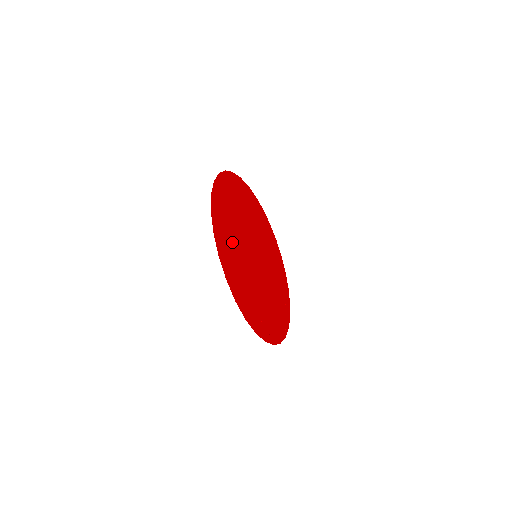
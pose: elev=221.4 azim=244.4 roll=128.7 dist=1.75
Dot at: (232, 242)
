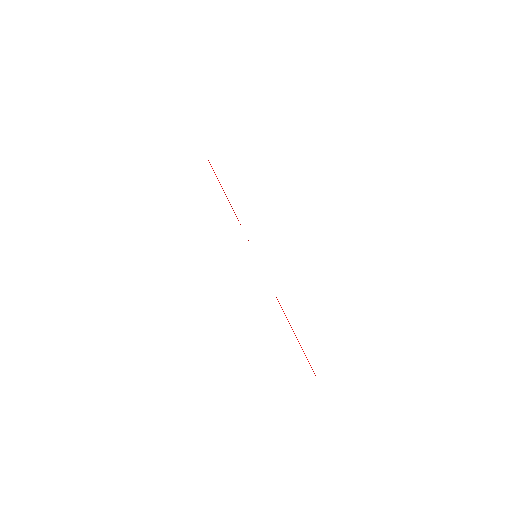
Dot at: occluded
